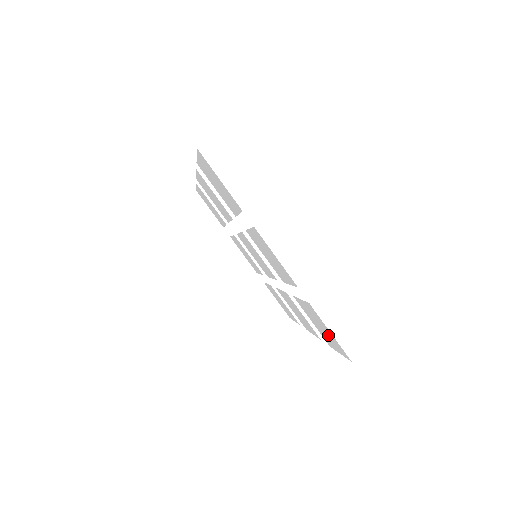
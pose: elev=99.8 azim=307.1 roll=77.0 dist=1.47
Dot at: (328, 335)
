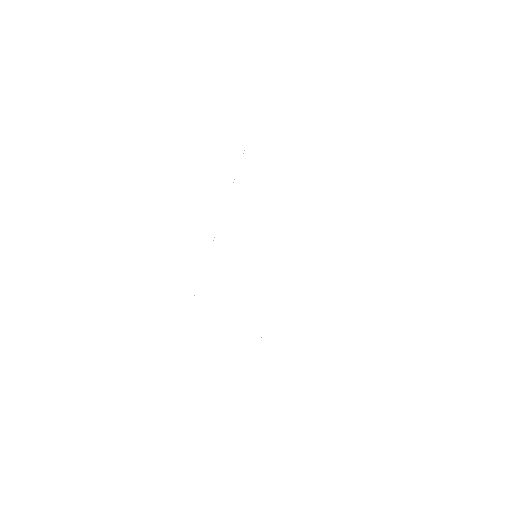
Dot at: (382, 226)
